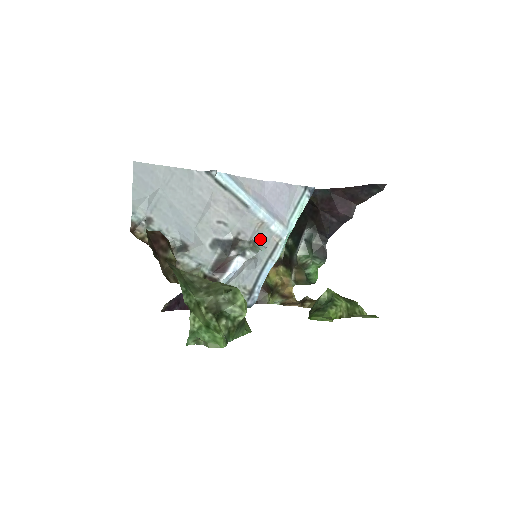
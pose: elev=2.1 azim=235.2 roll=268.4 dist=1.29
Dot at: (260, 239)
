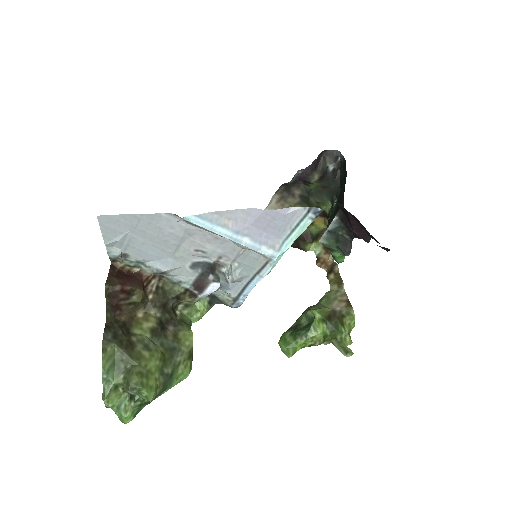
Dot at: (246, 259)
